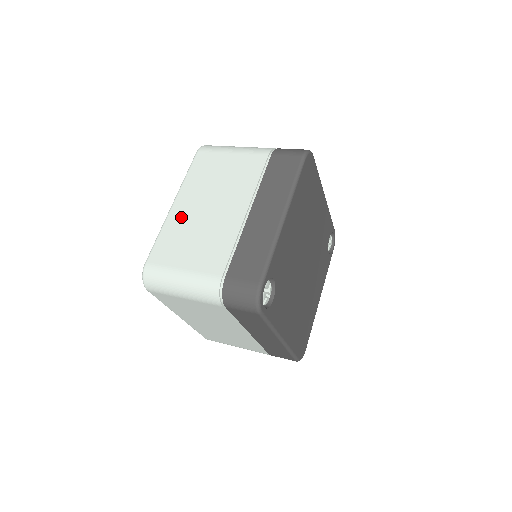
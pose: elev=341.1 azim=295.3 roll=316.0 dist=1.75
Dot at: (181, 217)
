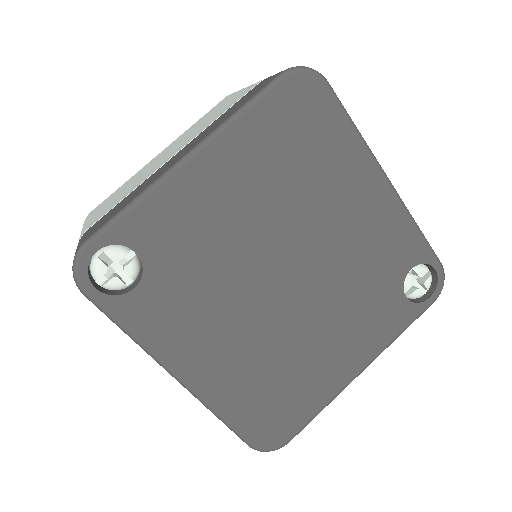
Dot at: (147, 166)
